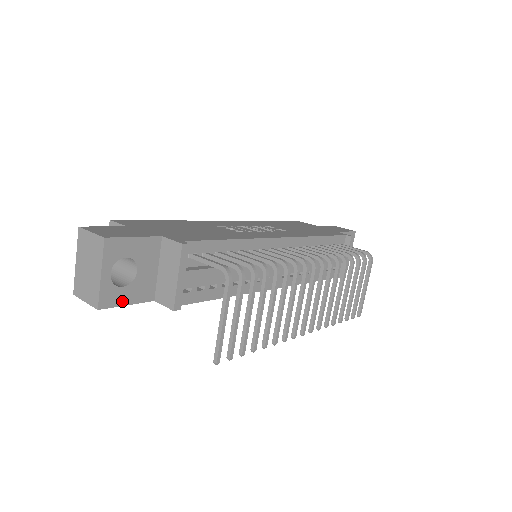
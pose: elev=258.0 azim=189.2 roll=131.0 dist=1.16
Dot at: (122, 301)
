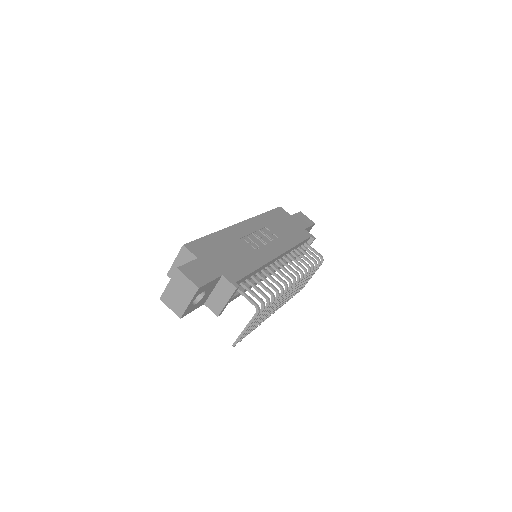
Dot at: (191, 310)
